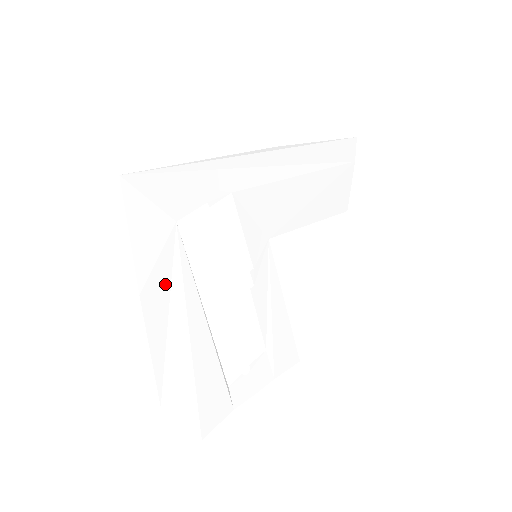
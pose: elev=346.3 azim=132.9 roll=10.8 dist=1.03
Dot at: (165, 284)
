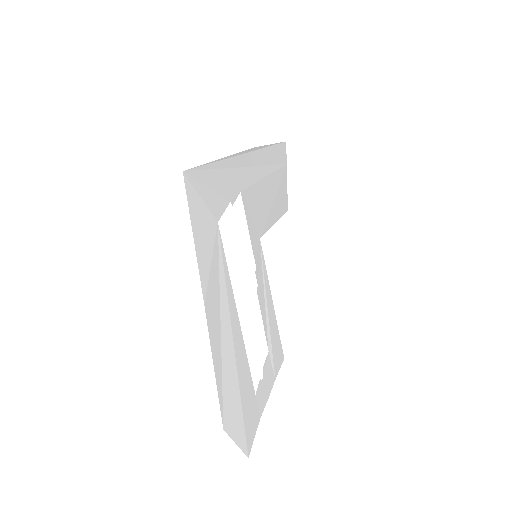
Dot at: (216, 291)
